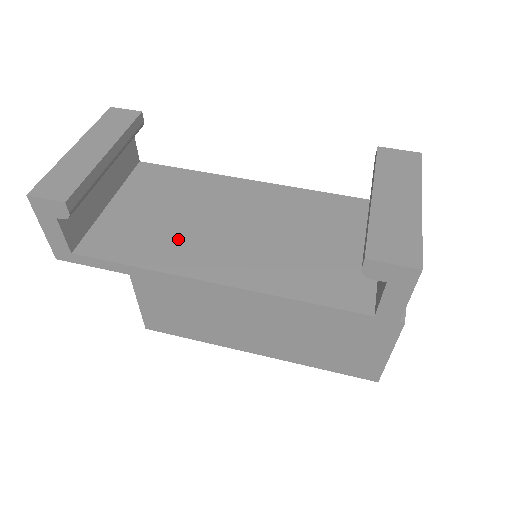
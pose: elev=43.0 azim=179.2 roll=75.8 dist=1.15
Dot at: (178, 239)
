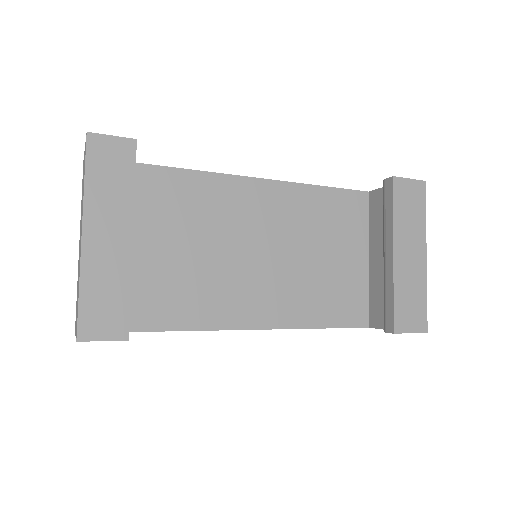
Dot at: (203, 284)
